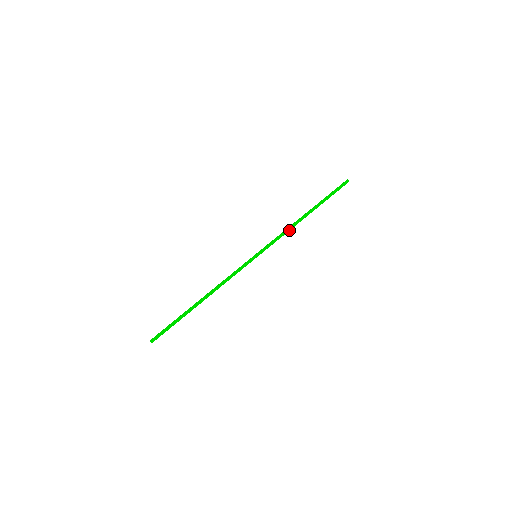
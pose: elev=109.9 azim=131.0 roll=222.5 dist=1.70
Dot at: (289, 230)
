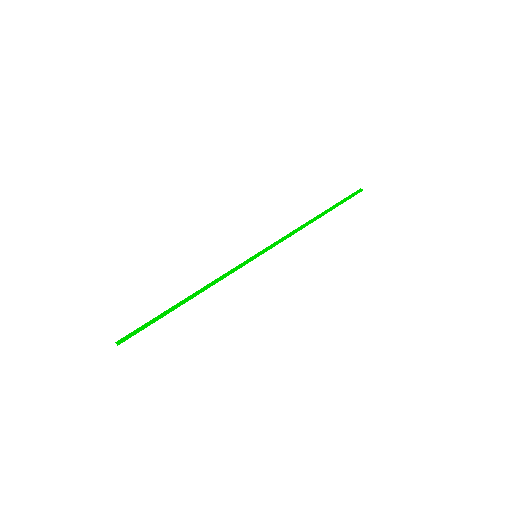
Dot at: (295, 232)
